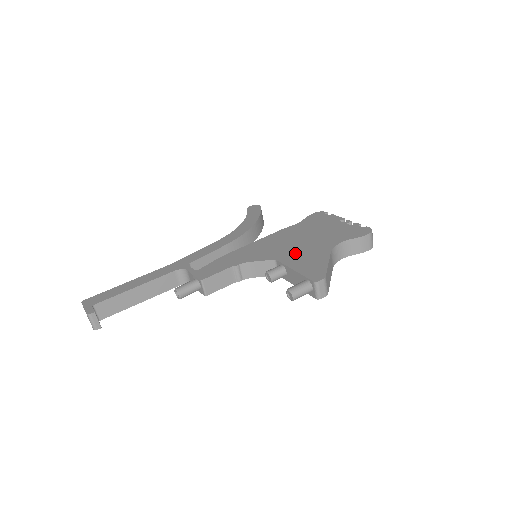
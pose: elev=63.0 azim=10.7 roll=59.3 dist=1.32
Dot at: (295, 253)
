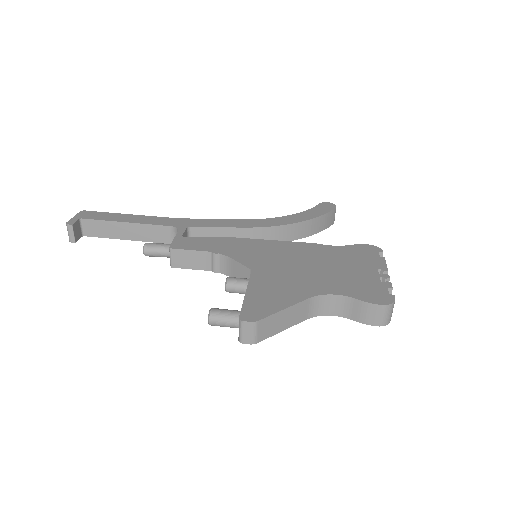
Dot at: (277, 275)
